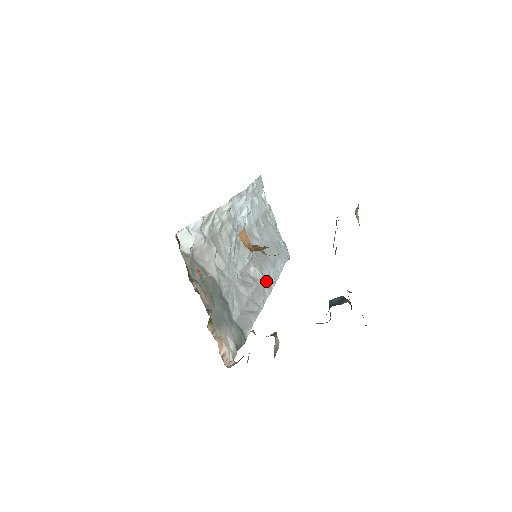
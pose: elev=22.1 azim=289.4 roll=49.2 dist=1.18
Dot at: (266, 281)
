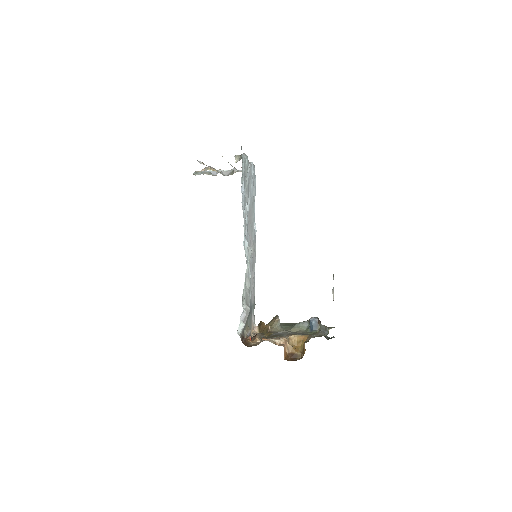
Dot at: (254, 241)
